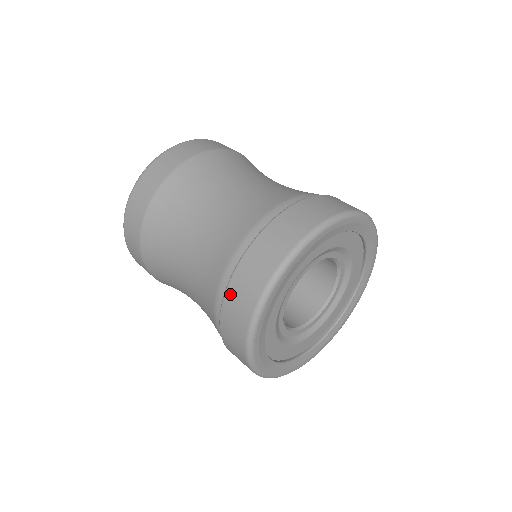
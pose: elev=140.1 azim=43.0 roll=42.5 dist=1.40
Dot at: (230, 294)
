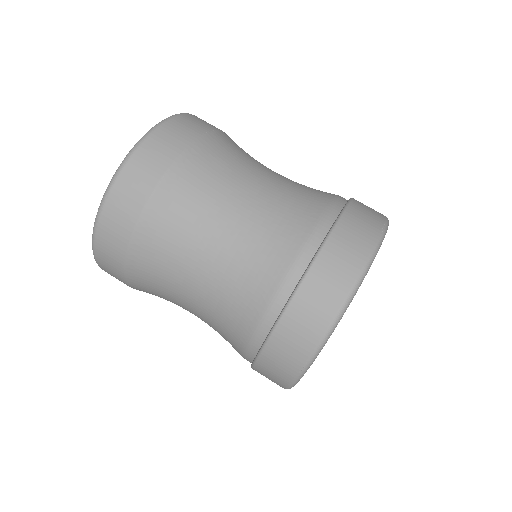
Dot at: occluded
